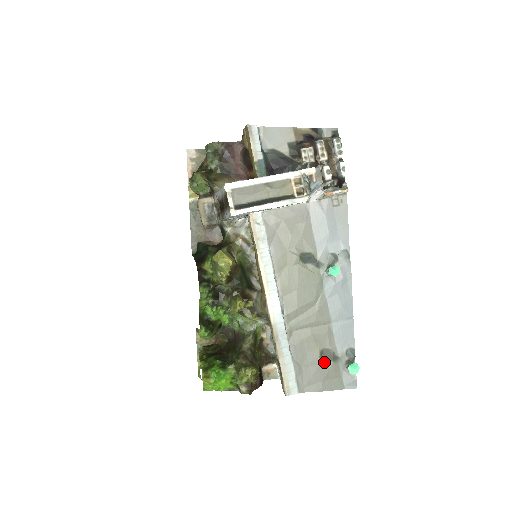
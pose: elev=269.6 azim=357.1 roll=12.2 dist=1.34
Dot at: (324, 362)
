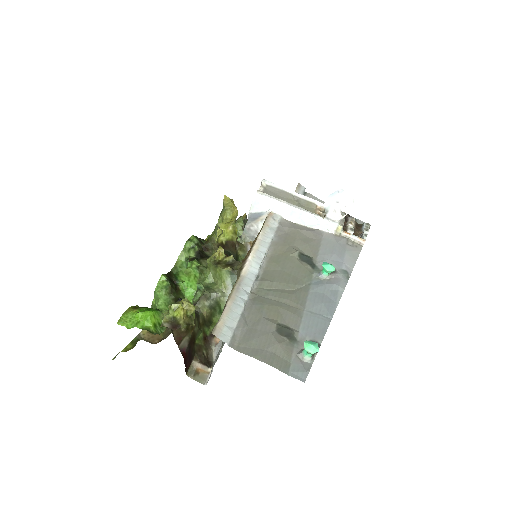
Dot at: (277, 335)
